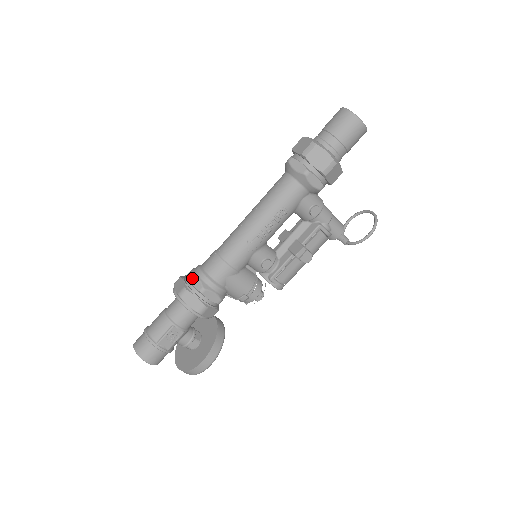
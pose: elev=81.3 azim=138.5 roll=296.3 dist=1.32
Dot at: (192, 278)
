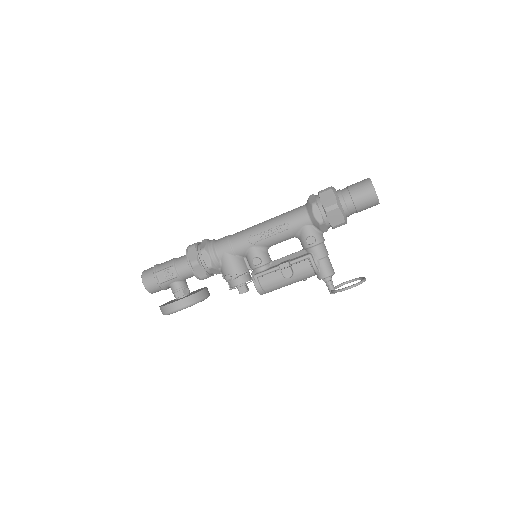
Dot at: (204, 241)
